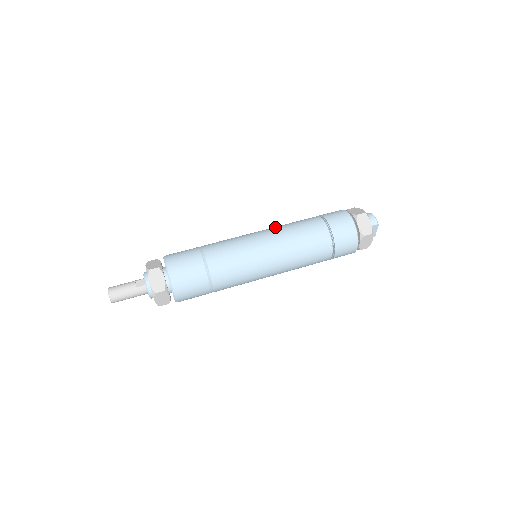
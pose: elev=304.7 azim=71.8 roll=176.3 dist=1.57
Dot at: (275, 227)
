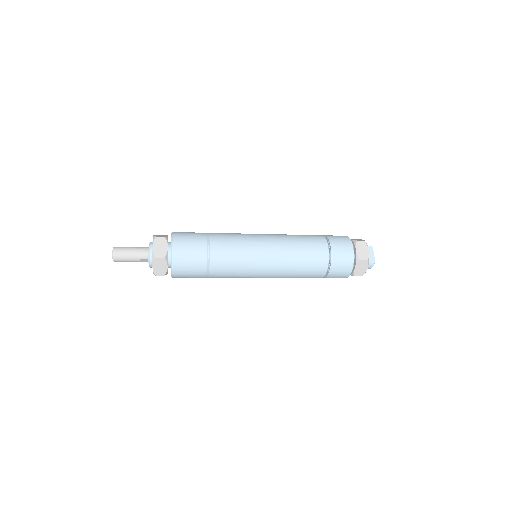
Dot at: occluded
